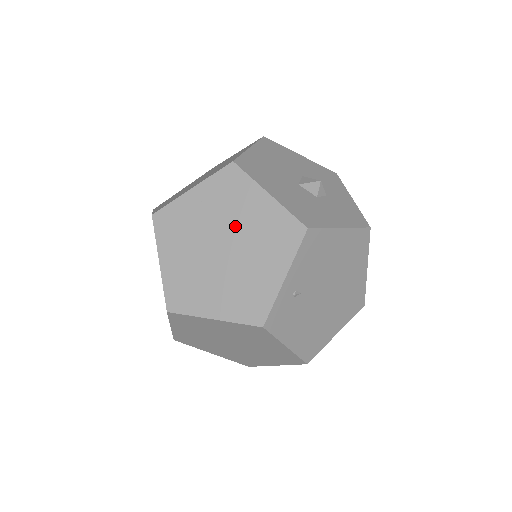
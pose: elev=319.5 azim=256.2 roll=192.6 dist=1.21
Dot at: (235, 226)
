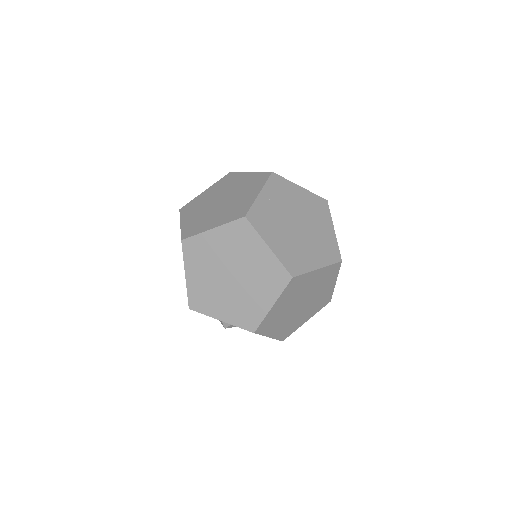
Dot at: (296, 209)
